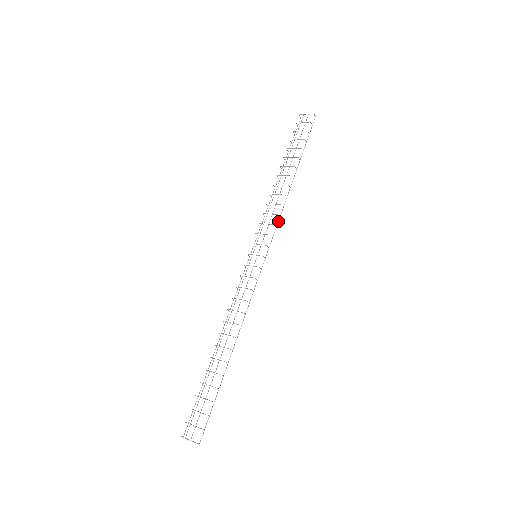
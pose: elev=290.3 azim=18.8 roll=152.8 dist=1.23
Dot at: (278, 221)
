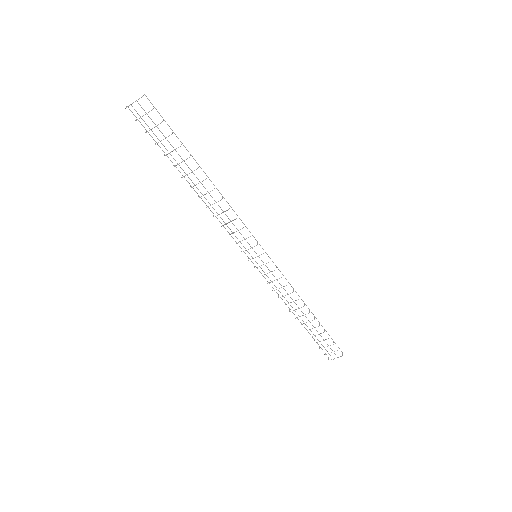
Dot at: occluded
